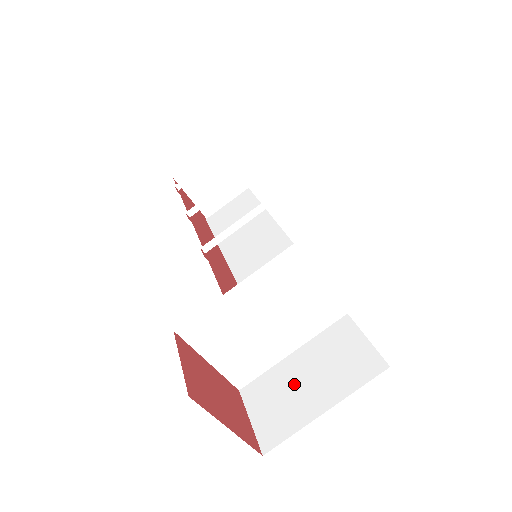
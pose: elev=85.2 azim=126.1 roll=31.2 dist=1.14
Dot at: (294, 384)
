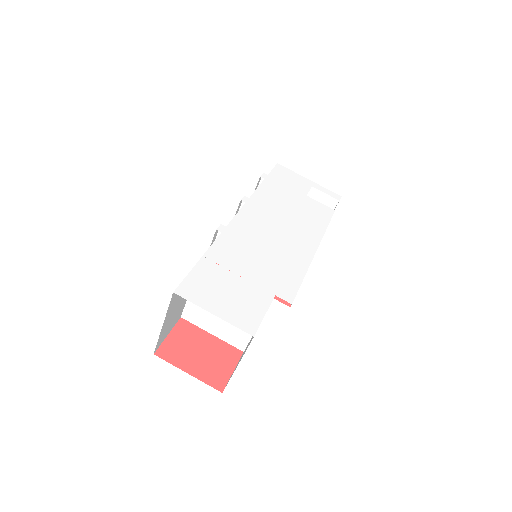
Dot at: occluded
